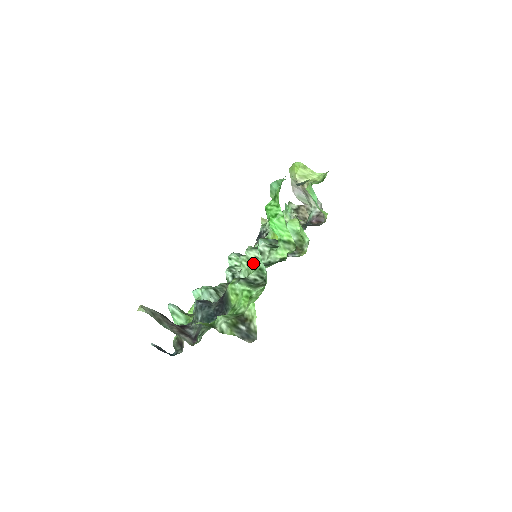
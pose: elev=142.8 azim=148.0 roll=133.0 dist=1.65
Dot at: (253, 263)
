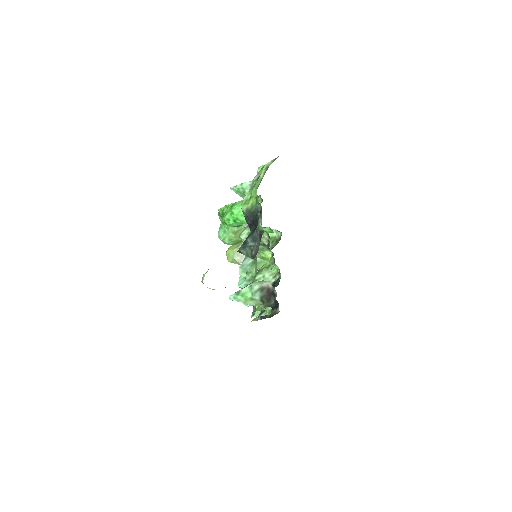
Dot at: occluded
